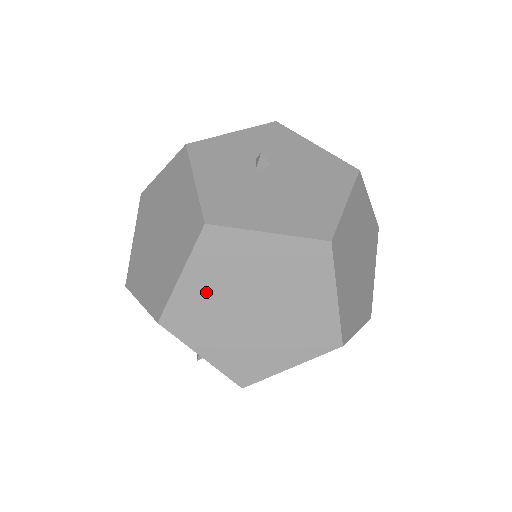
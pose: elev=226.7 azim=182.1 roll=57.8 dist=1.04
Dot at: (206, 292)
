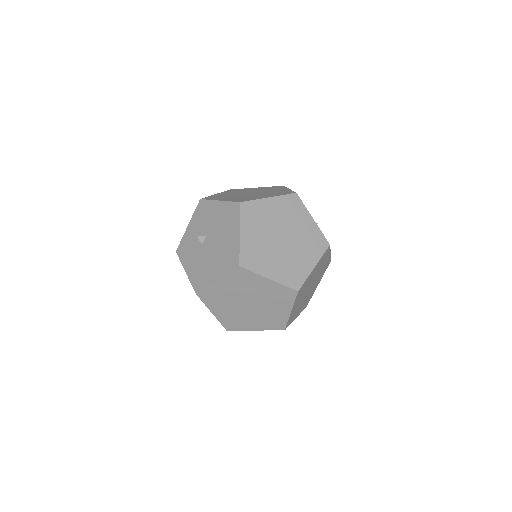
Dot at: (226, 312)
